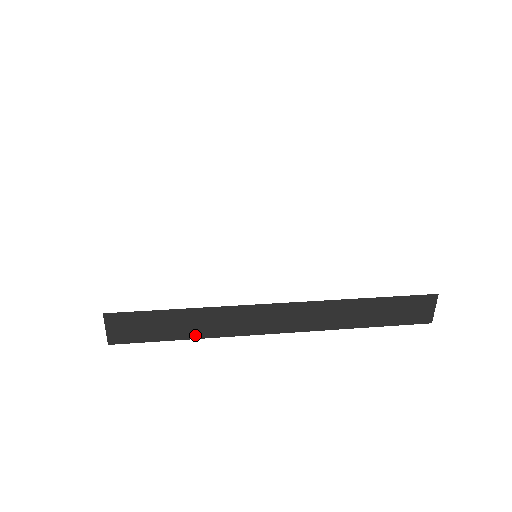
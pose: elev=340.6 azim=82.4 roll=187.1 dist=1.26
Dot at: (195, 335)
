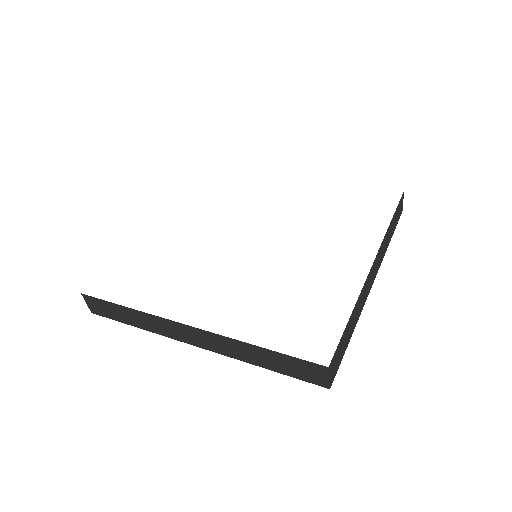
Dot at: (139, 326)
